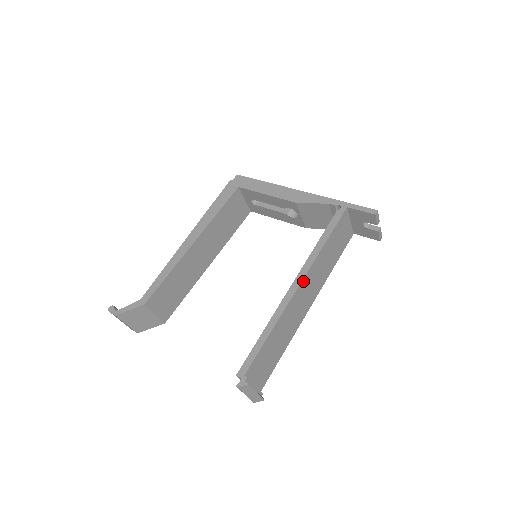
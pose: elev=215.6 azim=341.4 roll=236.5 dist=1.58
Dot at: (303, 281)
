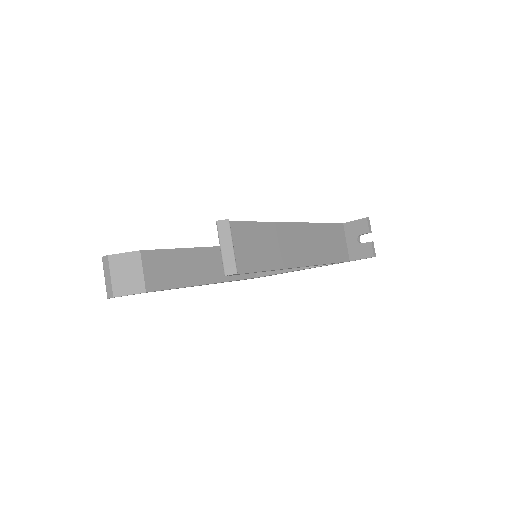
Dot at: (298, 225)
